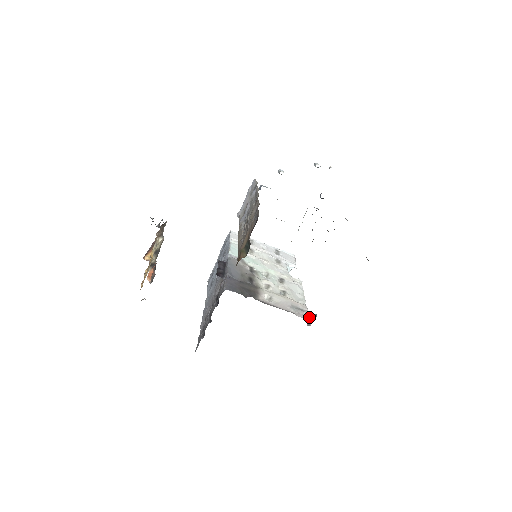
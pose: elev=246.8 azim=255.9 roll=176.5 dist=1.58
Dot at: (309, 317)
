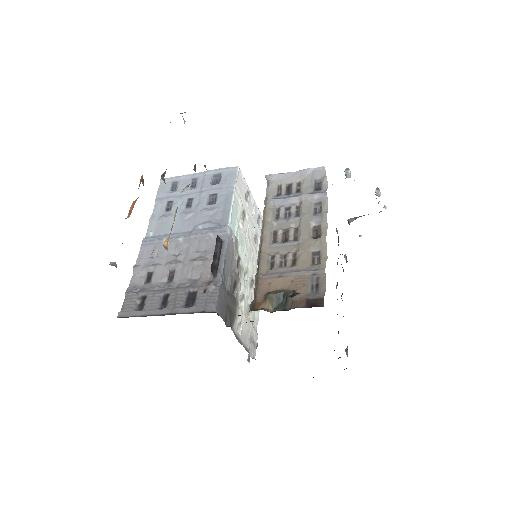
Dot at: occluded
